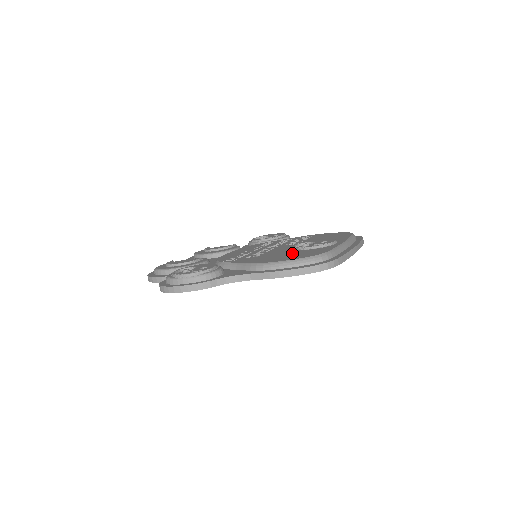
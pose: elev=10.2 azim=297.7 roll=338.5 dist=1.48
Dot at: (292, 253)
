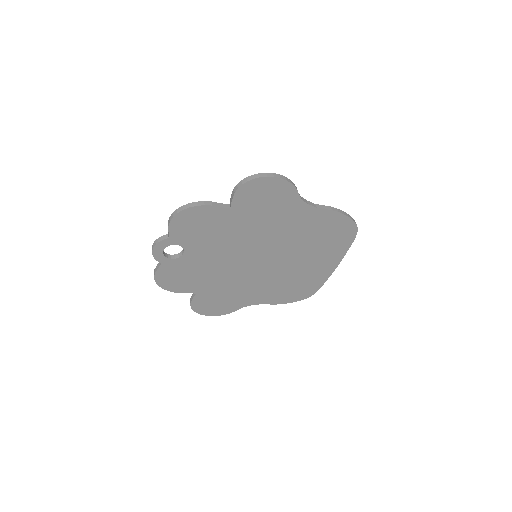
Dot at: occluded
